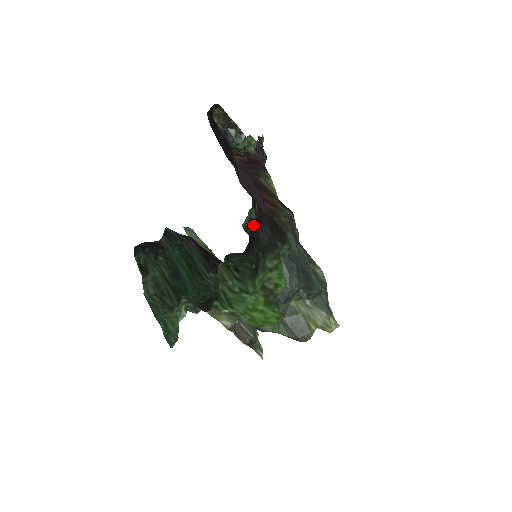
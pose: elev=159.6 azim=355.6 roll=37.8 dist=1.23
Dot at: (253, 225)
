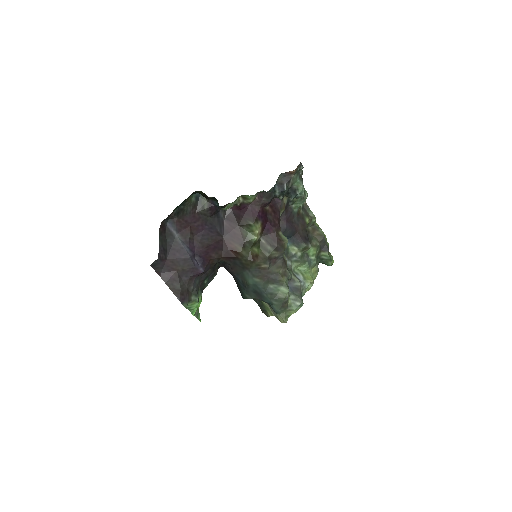
Dot at: (298, 213)
